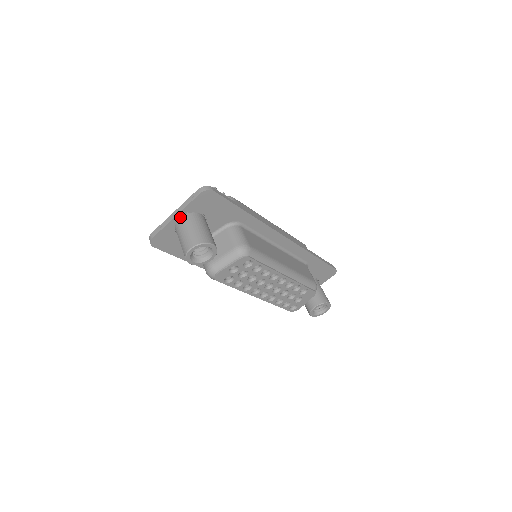
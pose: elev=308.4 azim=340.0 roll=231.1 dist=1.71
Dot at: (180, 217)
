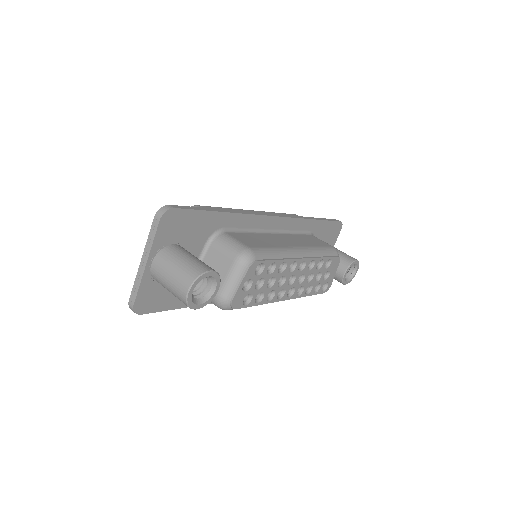
Dot at: (152, 262)
